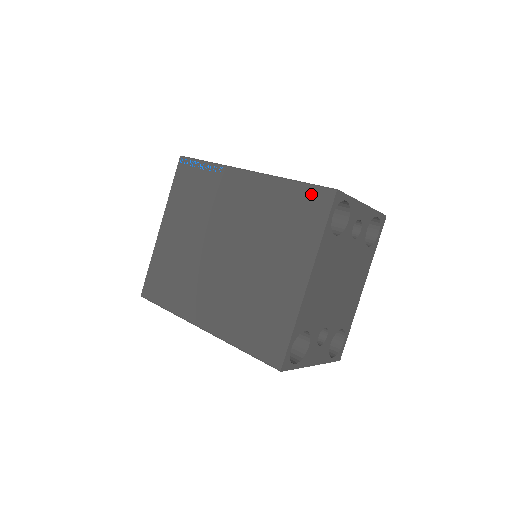
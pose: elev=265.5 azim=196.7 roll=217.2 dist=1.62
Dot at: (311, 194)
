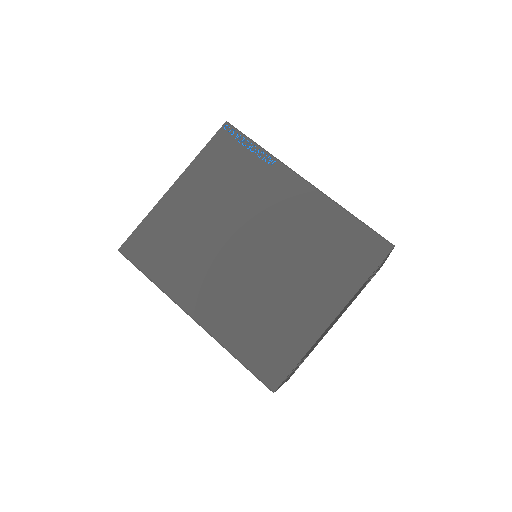
Dot at: (367, 237)
